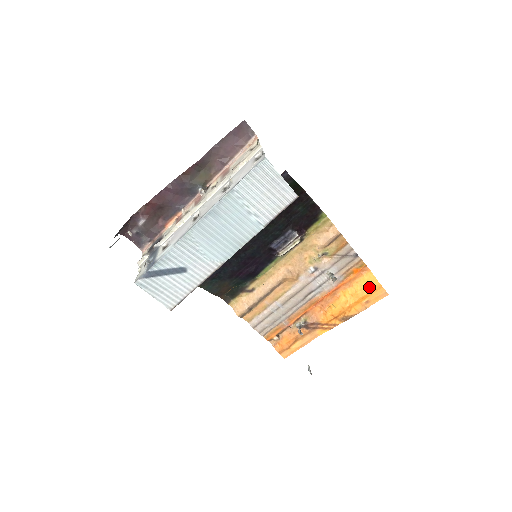
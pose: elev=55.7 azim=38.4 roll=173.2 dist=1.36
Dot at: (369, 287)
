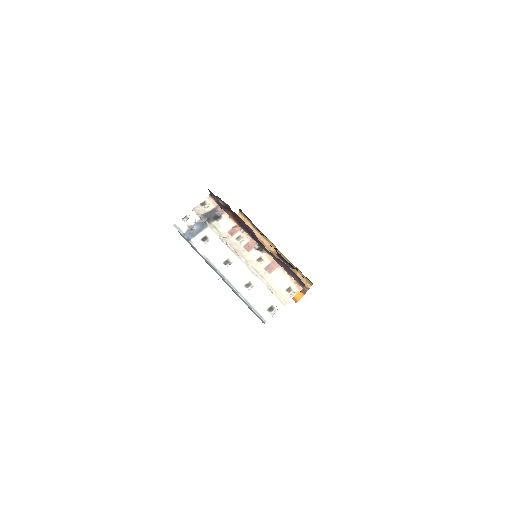
Dot at: occluded
